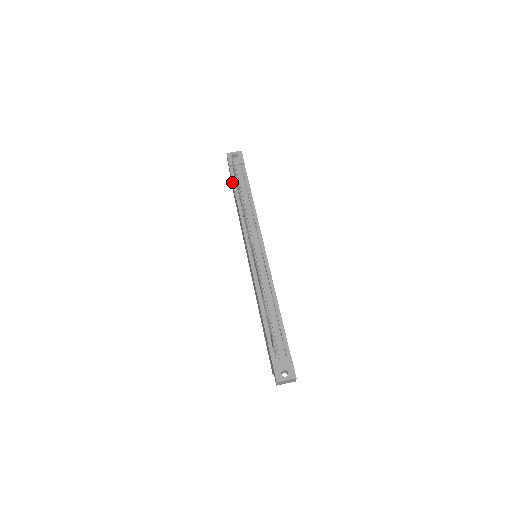
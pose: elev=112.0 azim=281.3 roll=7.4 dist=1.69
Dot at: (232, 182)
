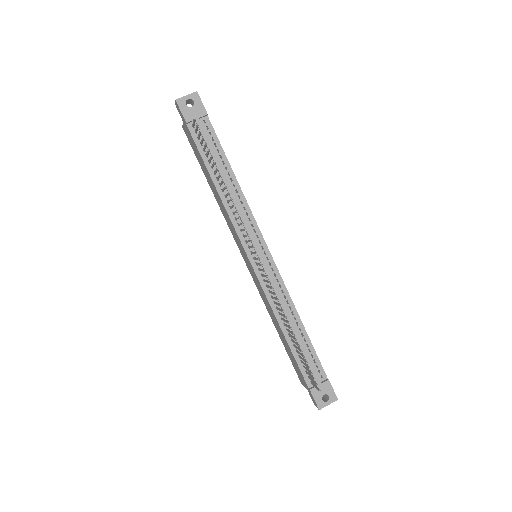
Dot at: (197, 150)
